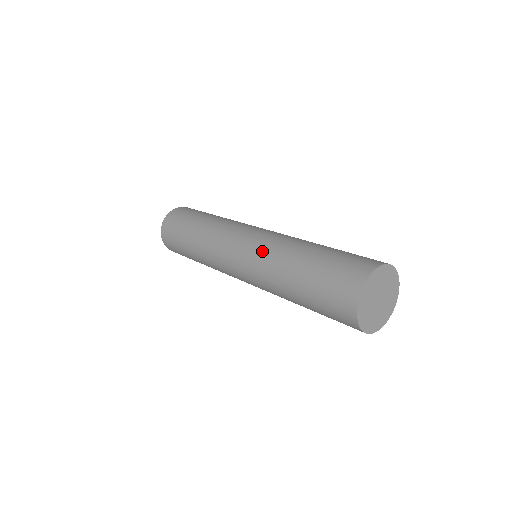
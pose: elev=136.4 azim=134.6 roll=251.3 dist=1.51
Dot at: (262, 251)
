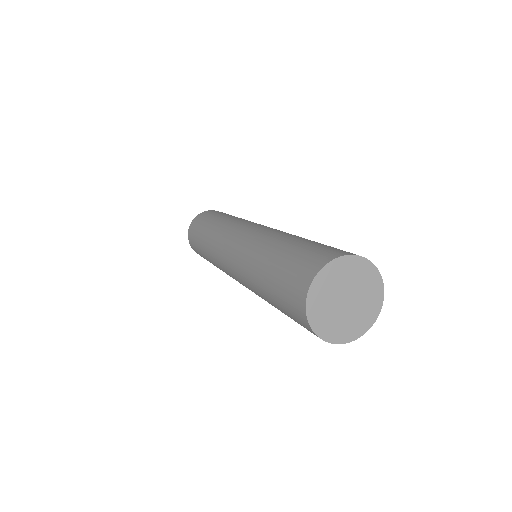
Dot at: (239, 265)
